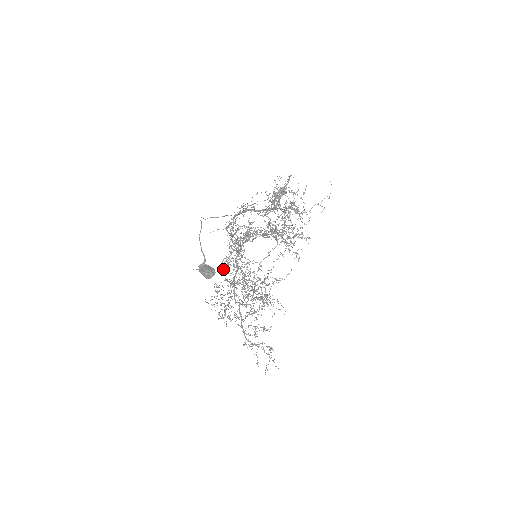
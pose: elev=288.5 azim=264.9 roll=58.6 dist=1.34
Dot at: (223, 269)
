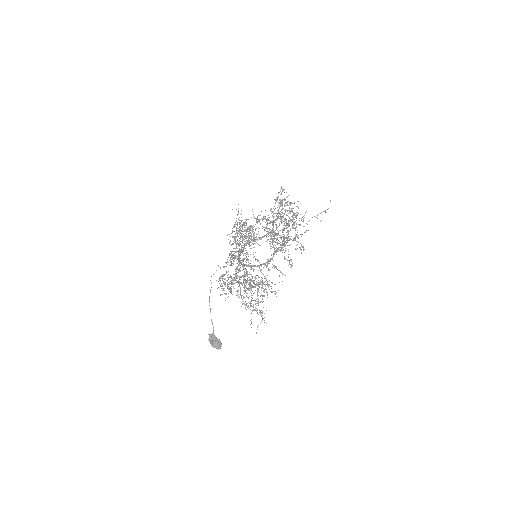
Dot at: (227, 262)
